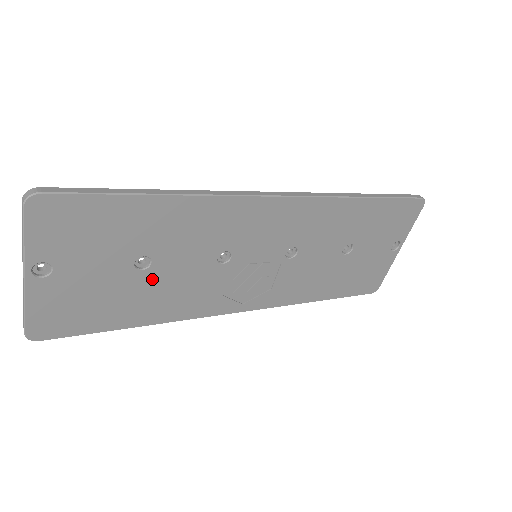
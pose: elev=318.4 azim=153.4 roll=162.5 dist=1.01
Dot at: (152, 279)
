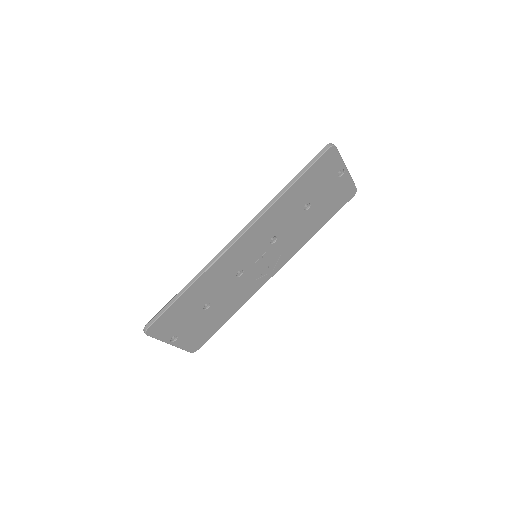
Dot at: (217, 305)
